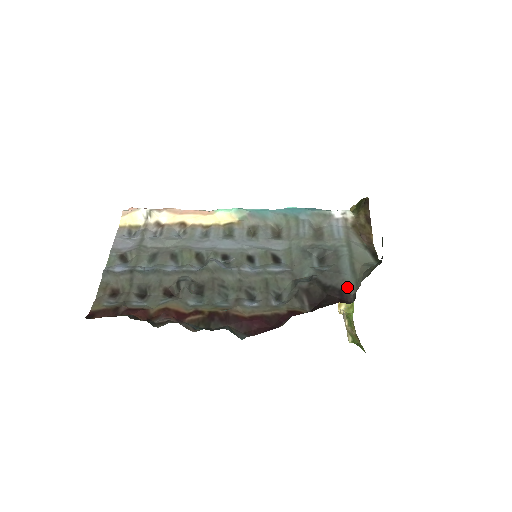
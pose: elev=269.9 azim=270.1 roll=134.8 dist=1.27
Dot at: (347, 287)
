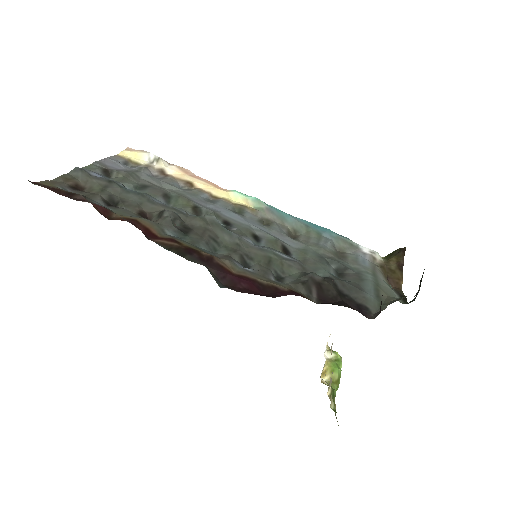
Dot at: (368, 305)
